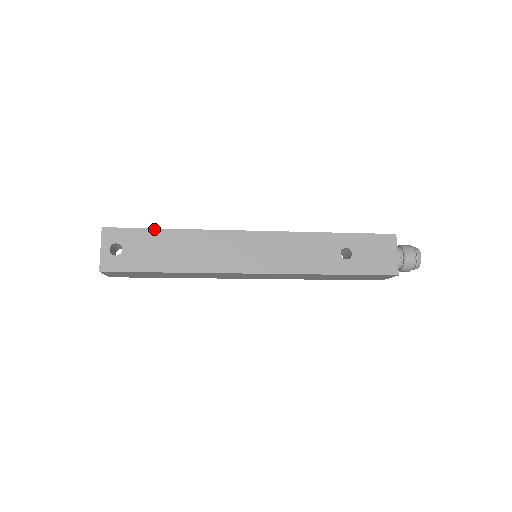
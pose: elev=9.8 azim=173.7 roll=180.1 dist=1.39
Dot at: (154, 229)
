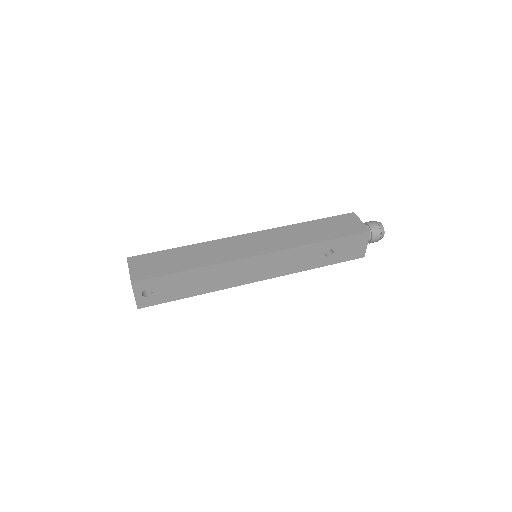
Dot at: (176, 273)
